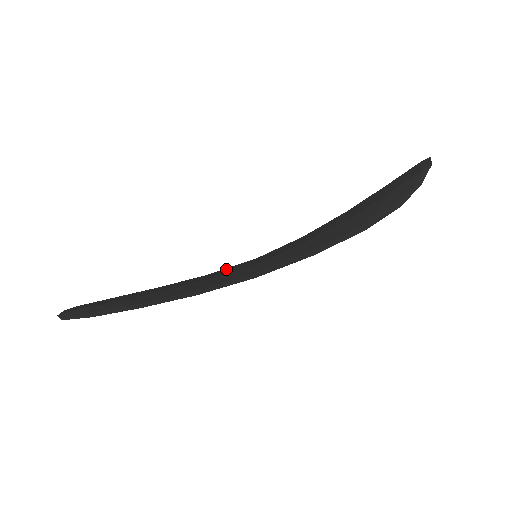
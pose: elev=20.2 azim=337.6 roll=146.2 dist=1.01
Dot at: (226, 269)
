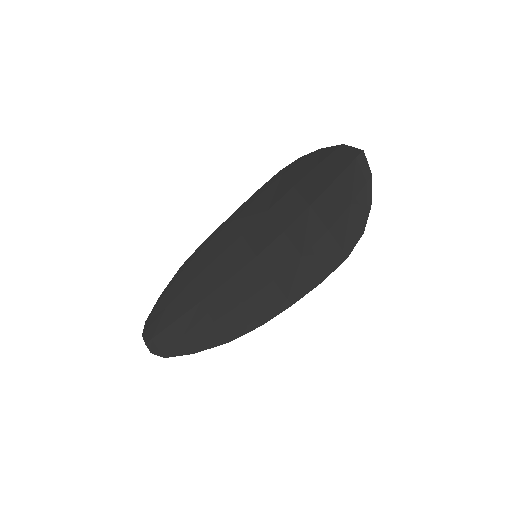
Dot at: (243, 276)
